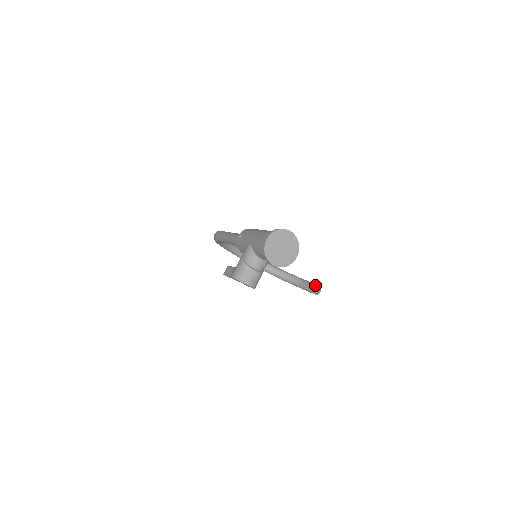
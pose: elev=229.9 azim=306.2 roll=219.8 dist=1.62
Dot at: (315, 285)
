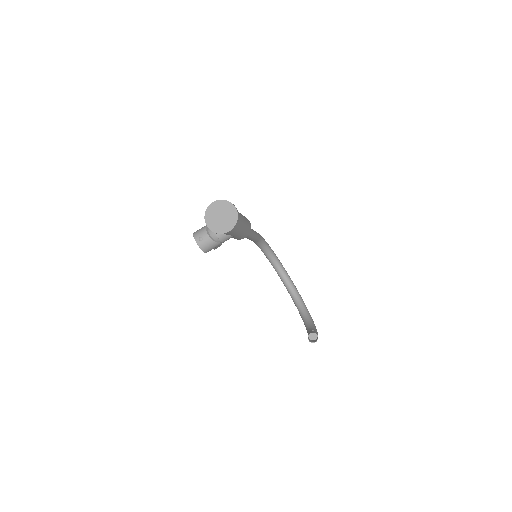
Dot at: (313, 332)
